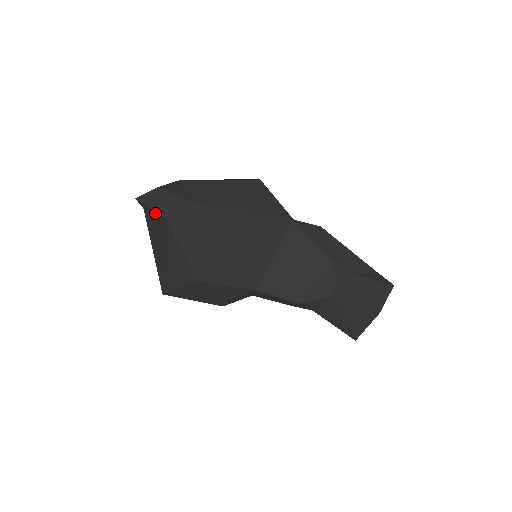
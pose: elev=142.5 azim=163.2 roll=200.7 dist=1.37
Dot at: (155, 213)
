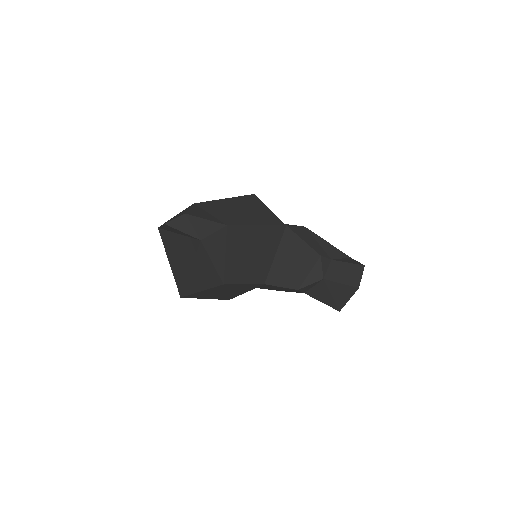
Dot at: (183, 234)
